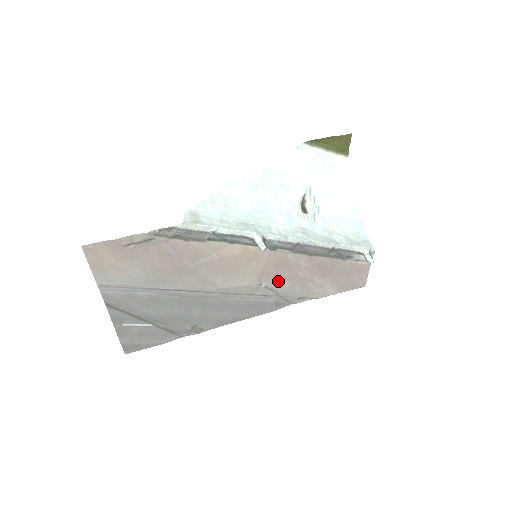
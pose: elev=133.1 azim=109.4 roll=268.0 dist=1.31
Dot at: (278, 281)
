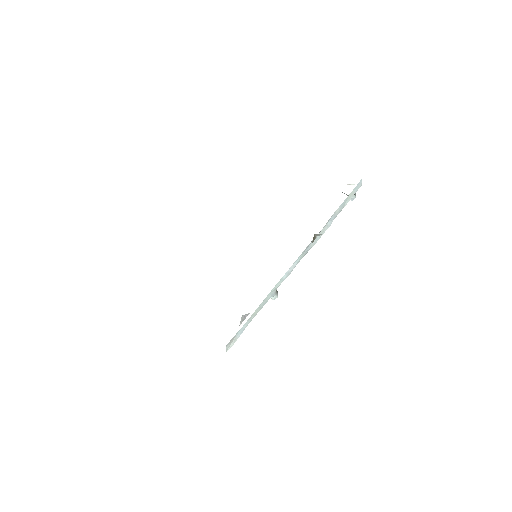
Dot at: occluded
